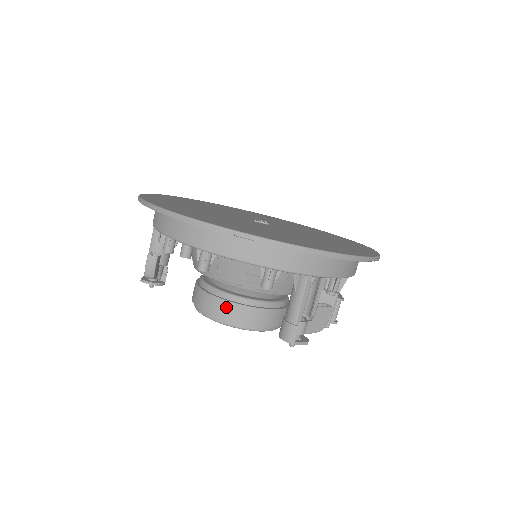
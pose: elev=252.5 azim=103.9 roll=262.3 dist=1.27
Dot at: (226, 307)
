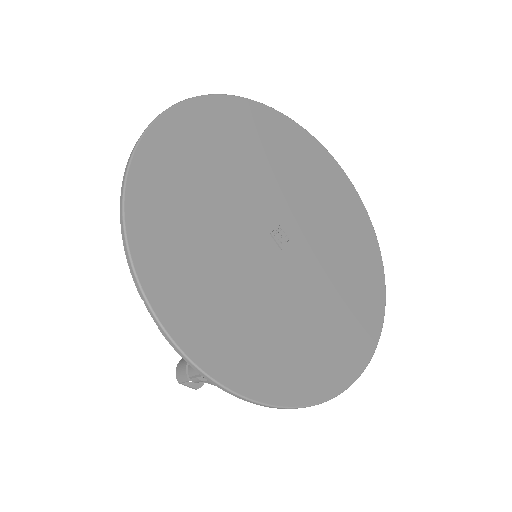
Dot at: occluded
